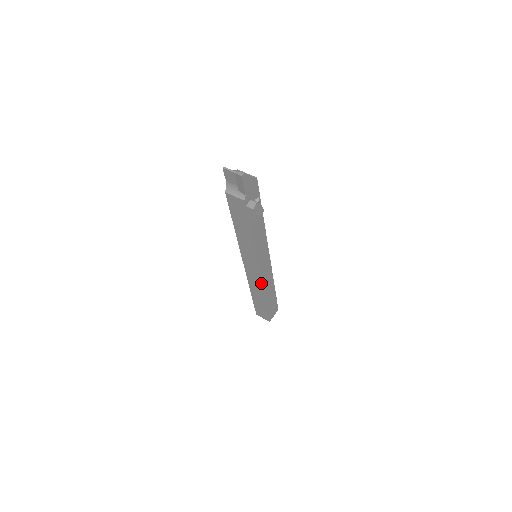
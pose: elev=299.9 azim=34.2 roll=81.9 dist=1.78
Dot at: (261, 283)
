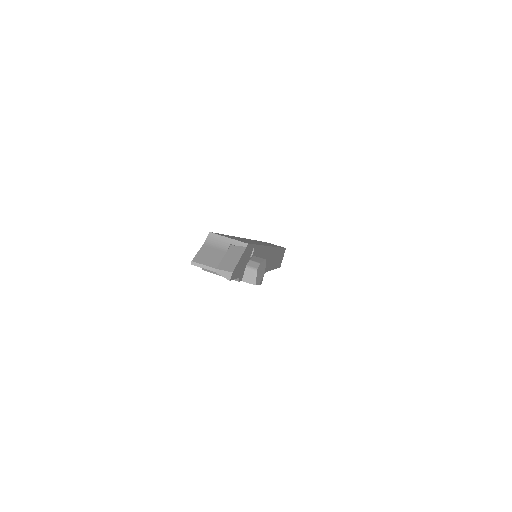
Dot at: occluded
